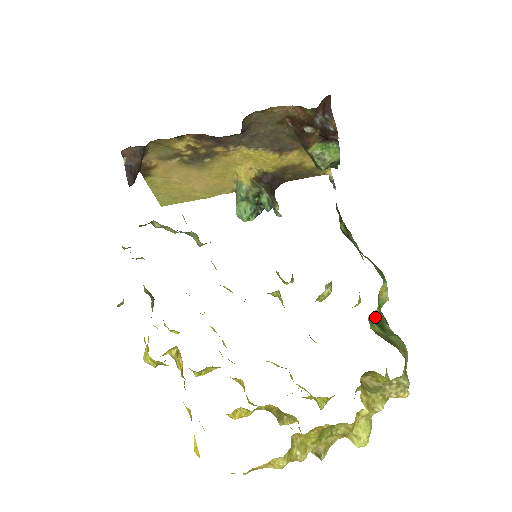
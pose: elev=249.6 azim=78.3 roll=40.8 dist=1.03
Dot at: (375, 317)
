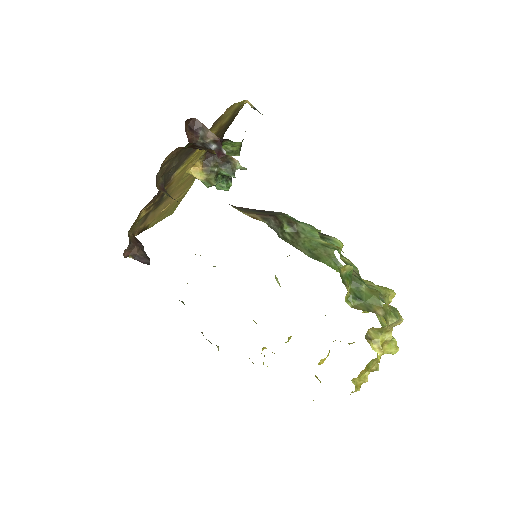
Dot at: (351, 290)
